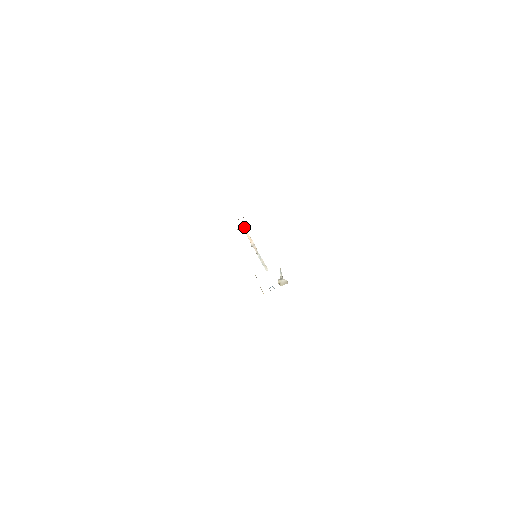
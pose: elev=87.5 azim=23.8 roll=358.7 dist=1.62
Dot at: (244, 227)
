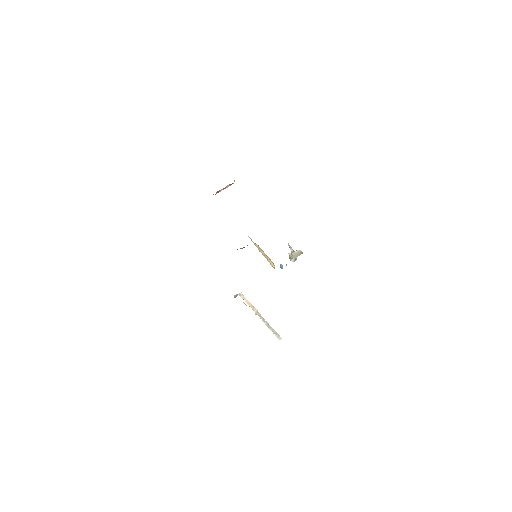
Dot at: (242, 294)
